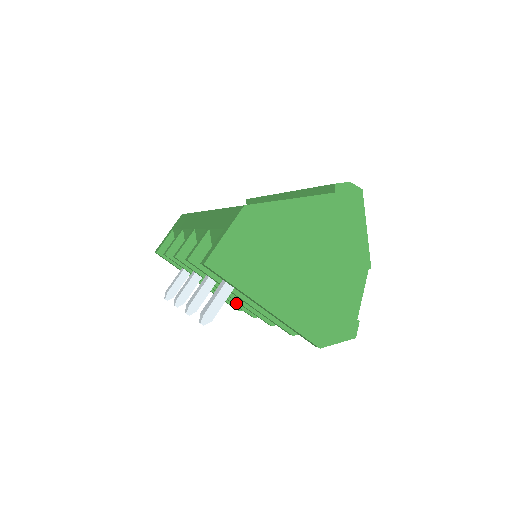
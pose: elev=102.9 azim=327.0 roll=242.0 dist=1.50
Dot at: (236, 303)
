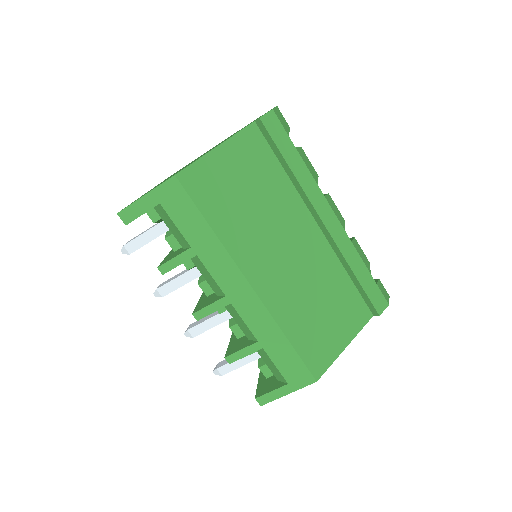
Dot at: occluded
